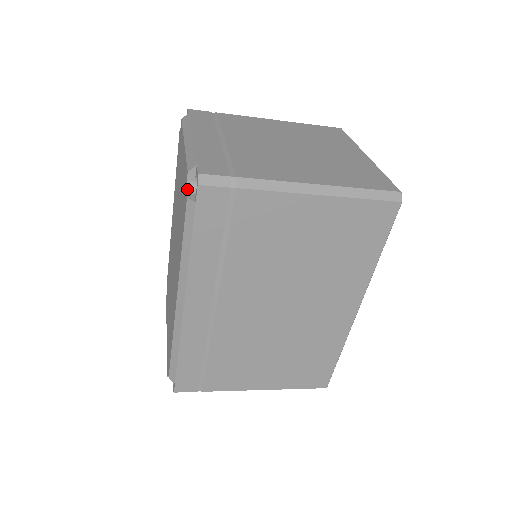
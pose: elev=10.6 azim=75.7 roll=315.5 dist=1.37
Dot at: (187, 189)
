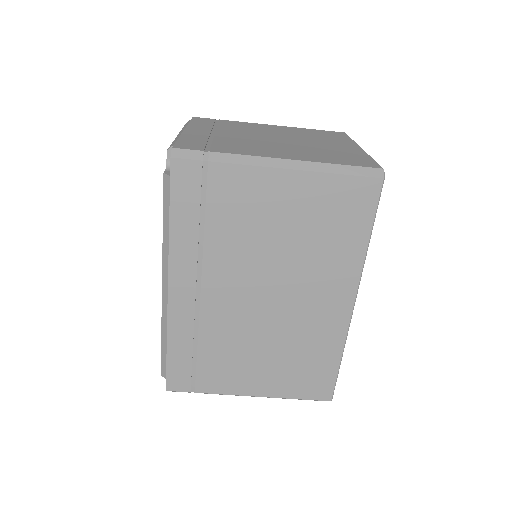
Dot at: (166, 167)
